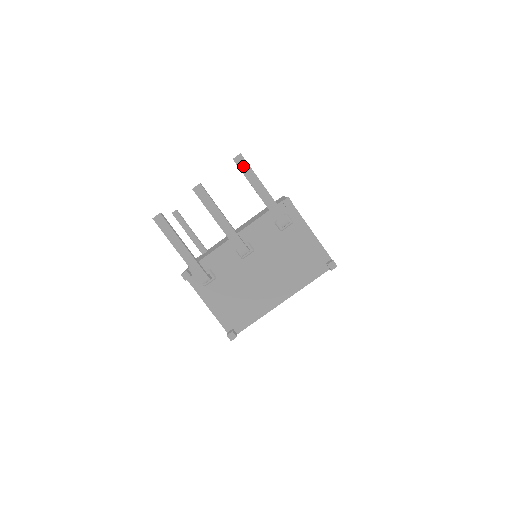
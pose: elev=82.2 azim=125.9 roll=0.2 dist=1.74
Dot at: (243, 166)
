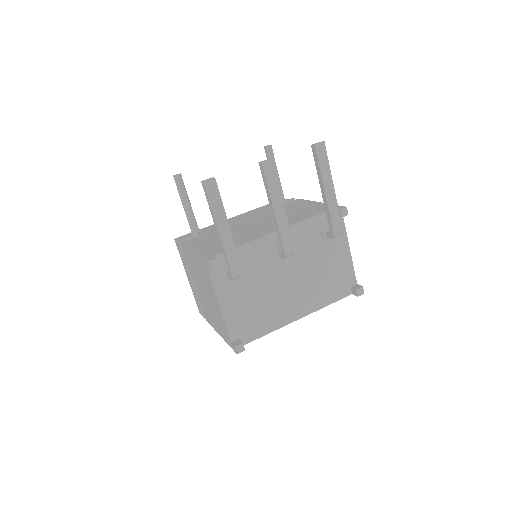
Dot at: (322, 157)
